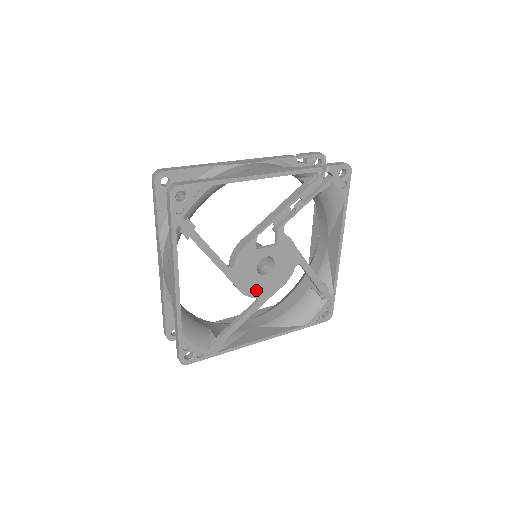
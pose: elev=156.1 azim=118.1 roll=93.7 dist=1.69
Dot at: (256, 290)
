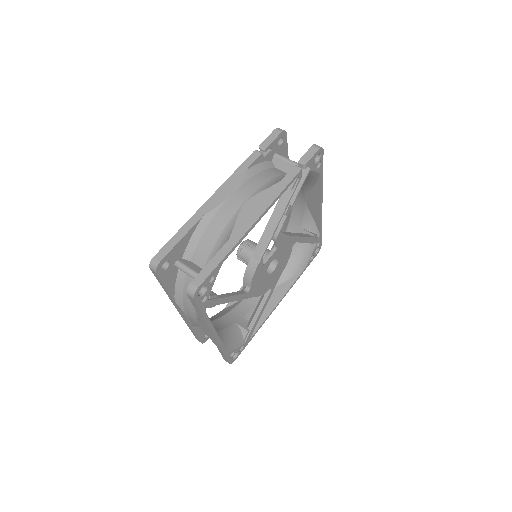
Dot at: (269, 285)
